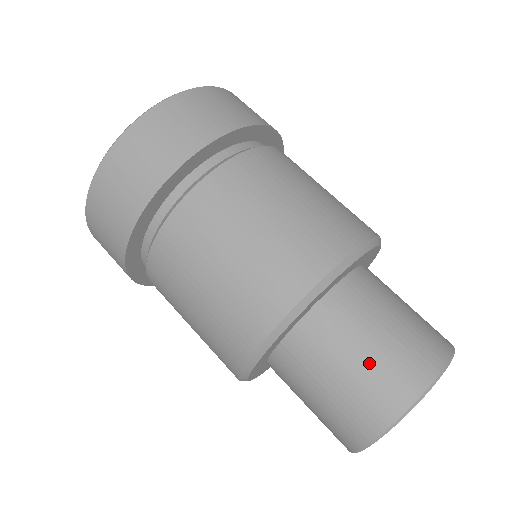
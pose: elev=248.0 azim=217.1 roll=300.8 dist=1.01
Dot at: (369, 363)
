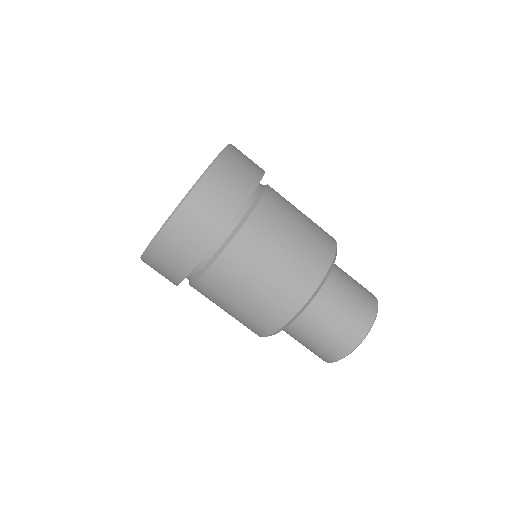
Dot at: (355, 297)
